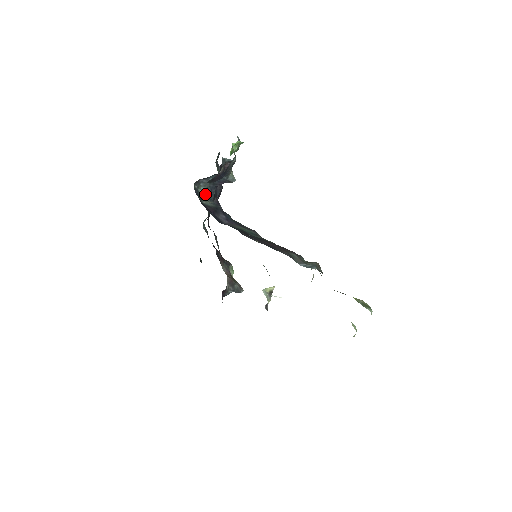
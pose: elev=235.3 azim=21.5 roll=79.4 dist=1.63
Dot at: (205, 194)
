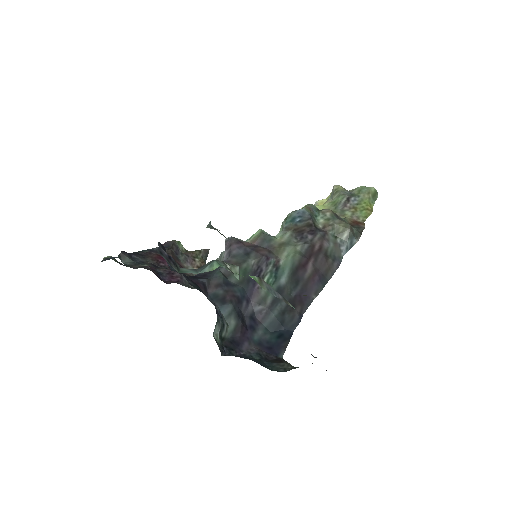
Dot at: (221, 329)
